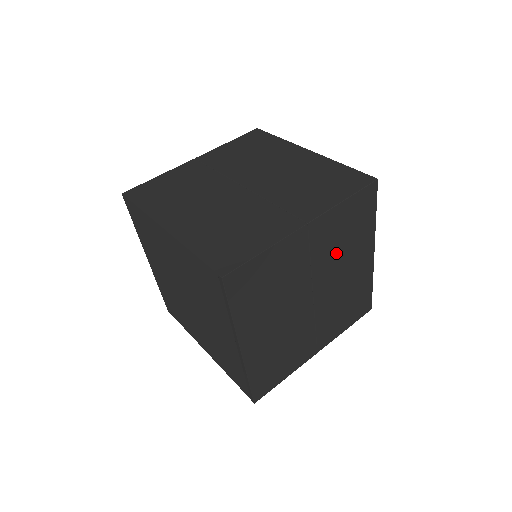
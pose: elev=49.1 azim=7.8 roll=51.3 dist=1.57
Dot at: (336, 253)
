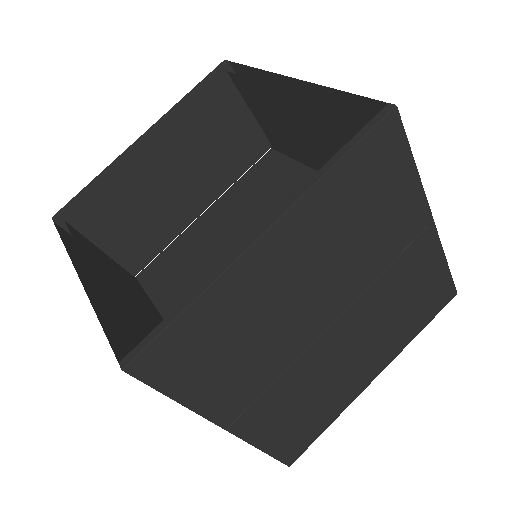
Dot at: (387, 308)
